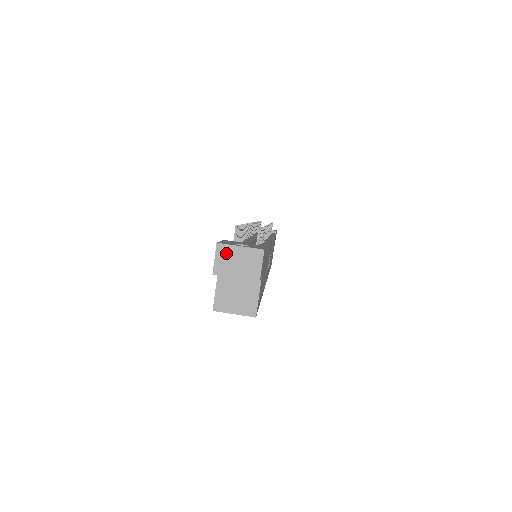
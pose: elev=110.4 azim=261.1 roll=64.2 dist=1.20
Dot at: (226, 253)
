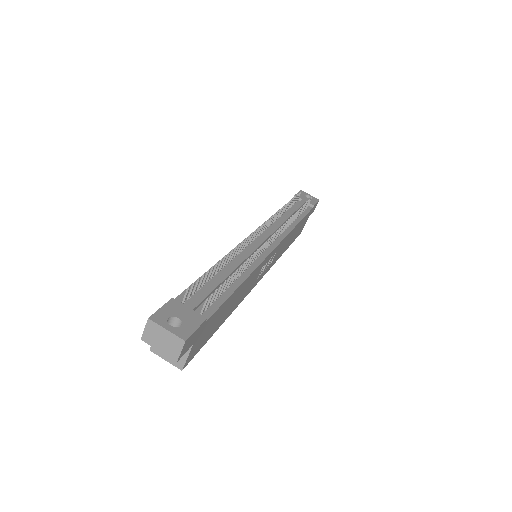
Dot at: (154, 329)
